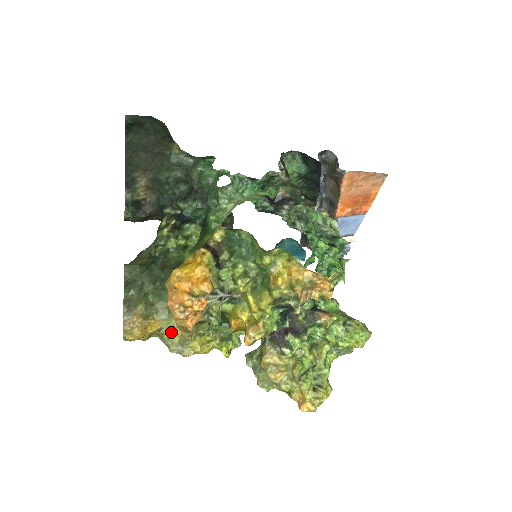
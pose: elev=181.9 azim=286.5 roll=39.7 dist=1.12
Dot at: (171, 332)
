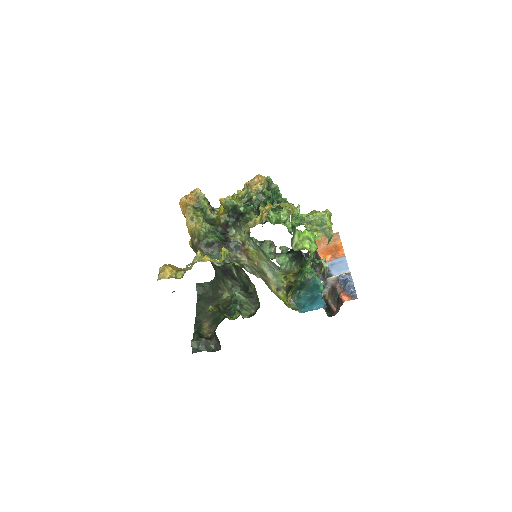
Dot at: occluded
